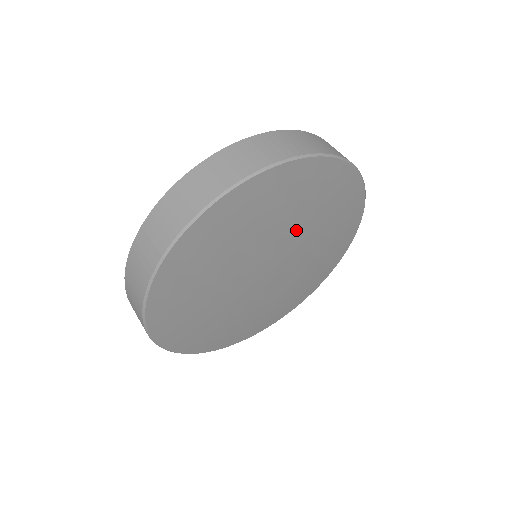
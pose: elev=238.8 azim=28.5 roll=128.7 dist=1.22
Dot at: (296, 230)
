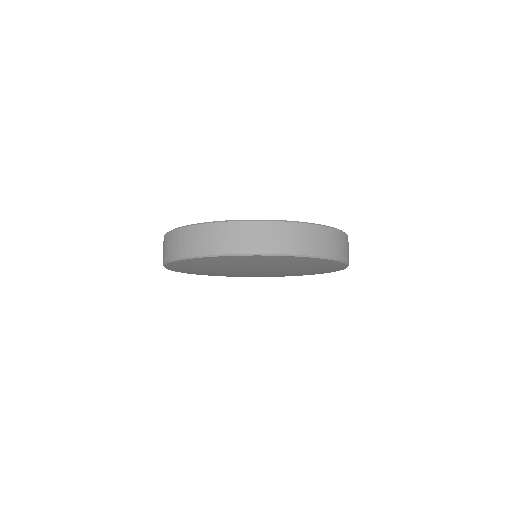
Dot at: (291, 270)
